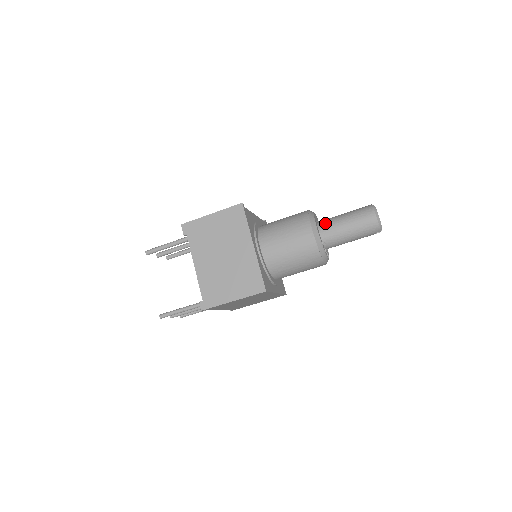
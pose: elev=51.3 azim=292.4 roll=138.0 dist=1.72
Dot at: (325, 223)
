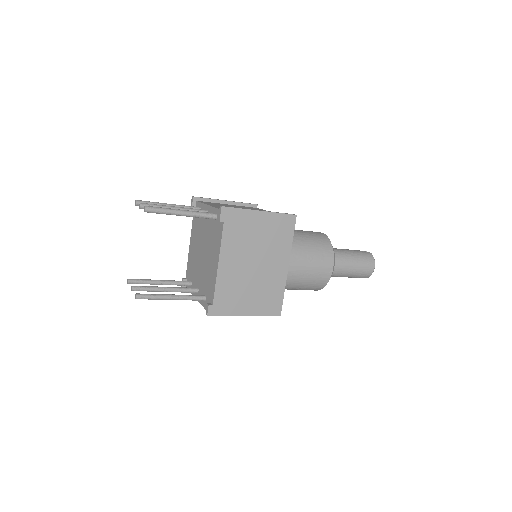
Dot at: (336, 256)
